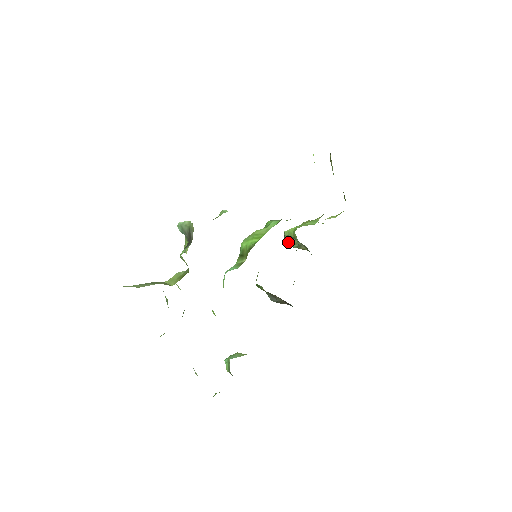
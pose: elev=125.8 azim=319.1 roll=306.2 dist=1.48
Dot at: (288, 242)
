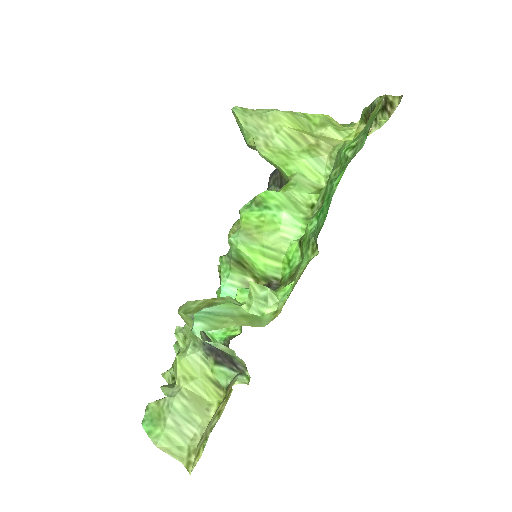
Dot at: occluded
